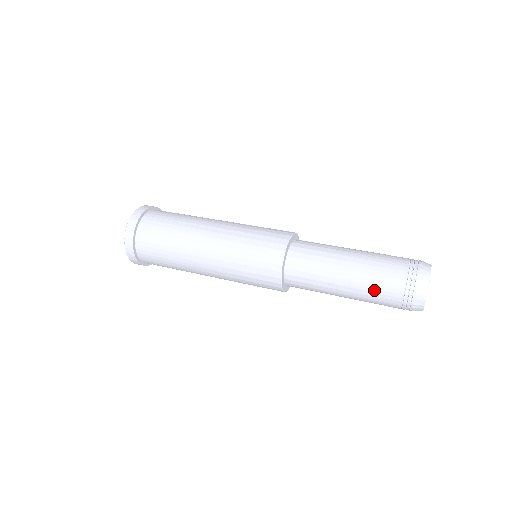
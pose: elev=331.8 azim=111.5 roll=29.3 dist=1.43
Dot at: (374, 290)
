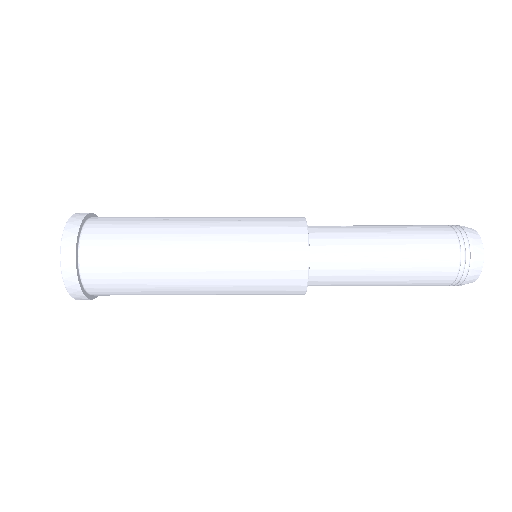
Dot at: (418, 284)
